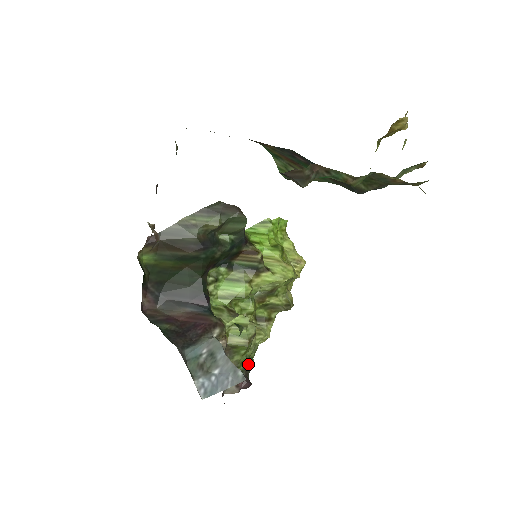
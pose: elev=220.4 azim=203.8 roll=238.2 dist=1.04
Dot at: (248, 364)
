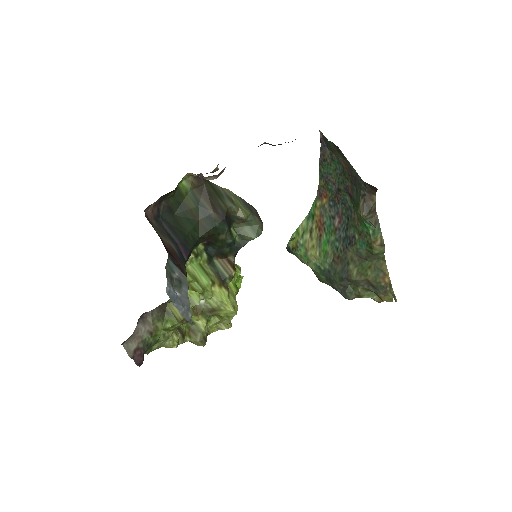
Dot at: (146, 350)
